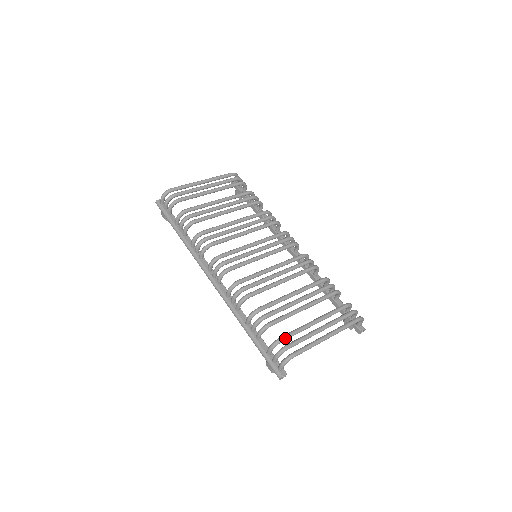
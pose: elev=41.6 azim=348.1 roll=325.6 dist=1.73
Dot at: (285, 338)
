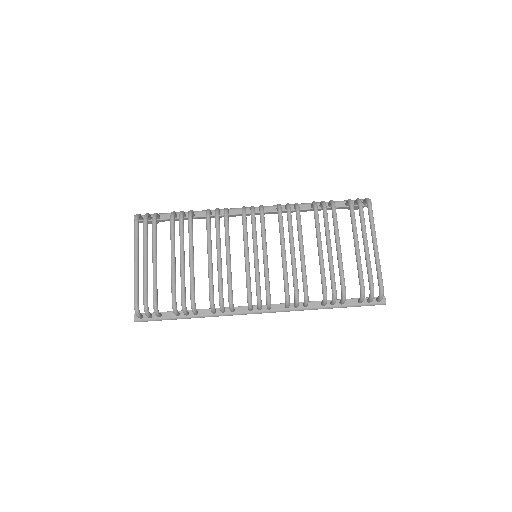
Dot at: (363, 285)
